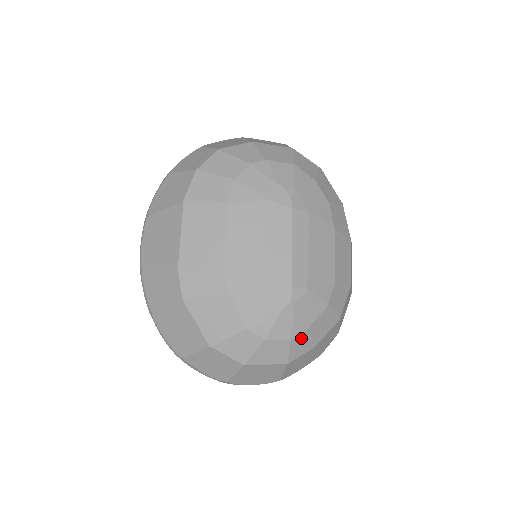
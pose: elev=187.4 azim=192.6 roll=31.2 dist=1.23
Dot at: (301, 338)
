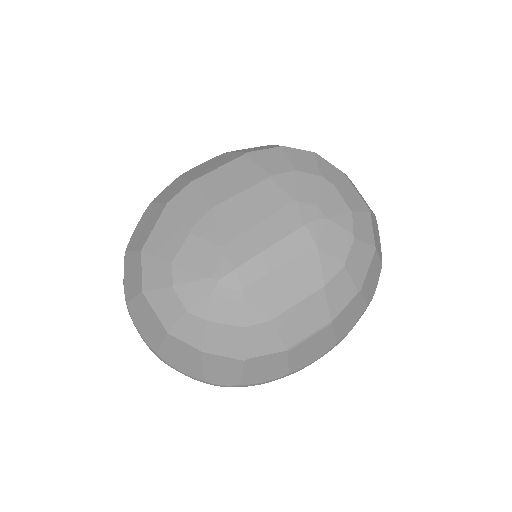
Dot at: (197, 323)
